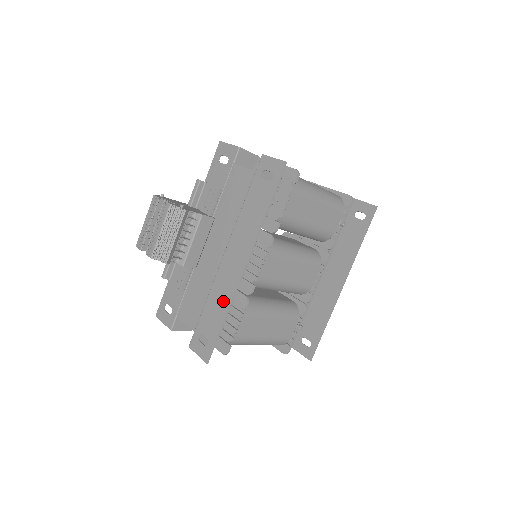
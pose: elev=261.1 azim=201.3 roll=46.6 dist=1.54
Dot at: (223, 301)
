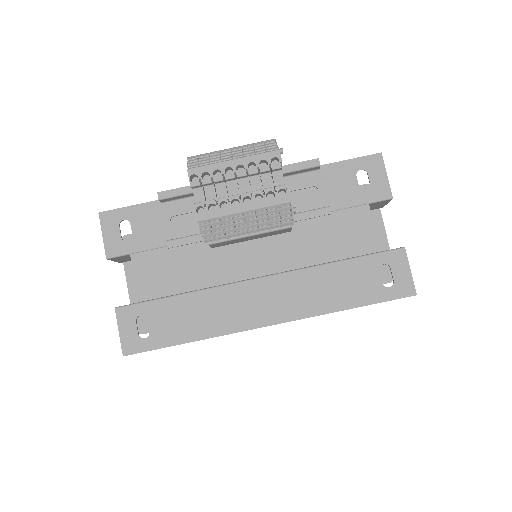
Dot at: (208, 323)
